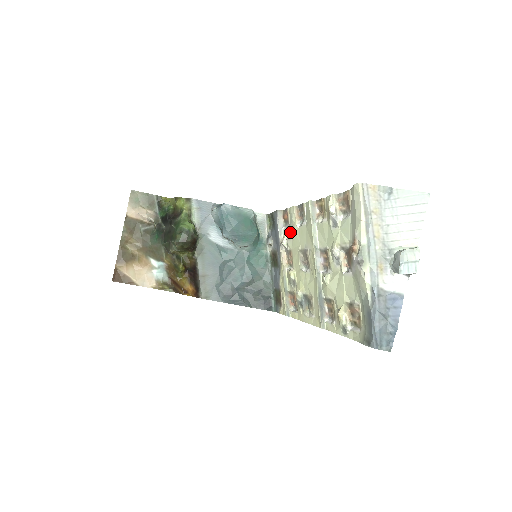
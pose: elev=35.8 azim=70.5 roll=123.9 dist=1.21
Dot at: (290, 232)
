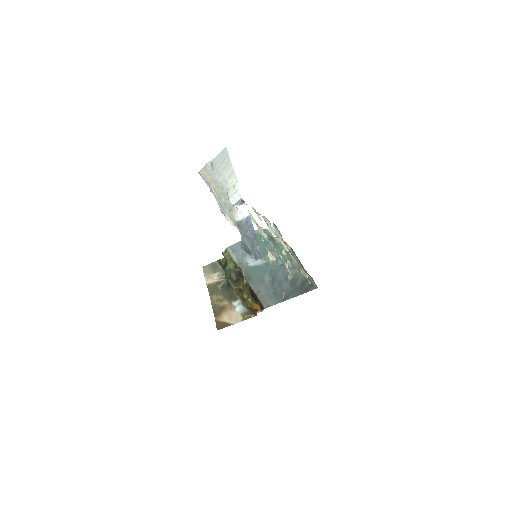
Dot at: occluded
